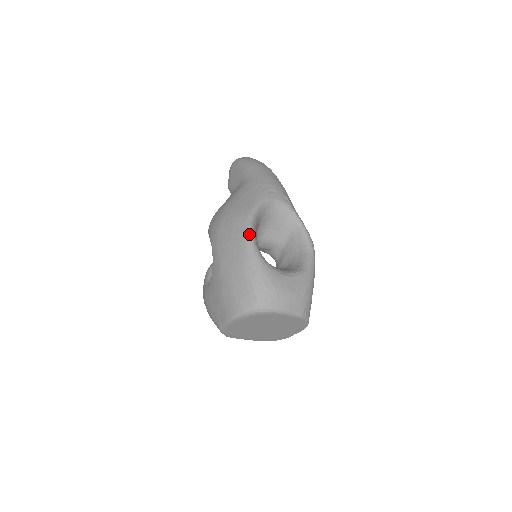
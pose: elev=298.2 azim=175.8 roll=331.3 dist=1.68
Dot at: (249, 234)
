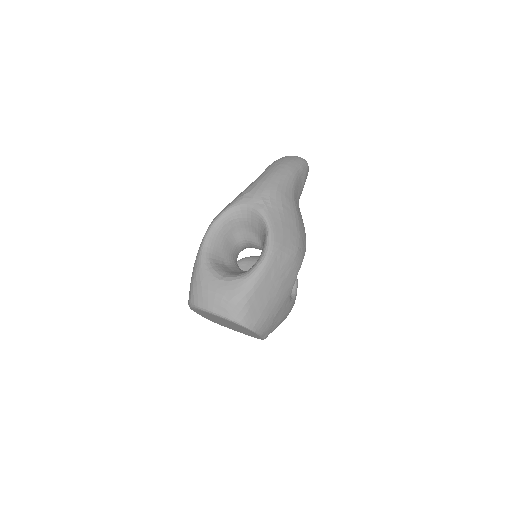
Dot at: (204, 237)
